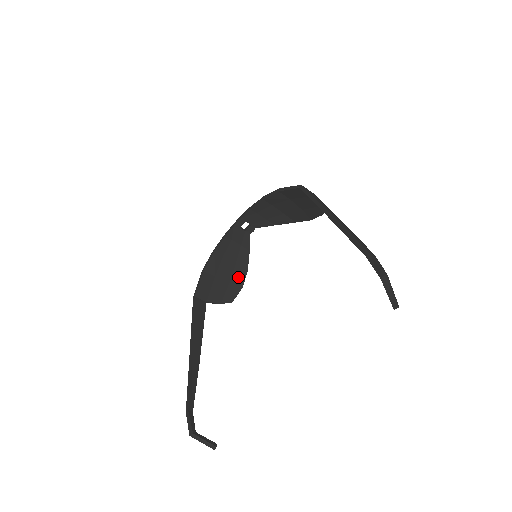
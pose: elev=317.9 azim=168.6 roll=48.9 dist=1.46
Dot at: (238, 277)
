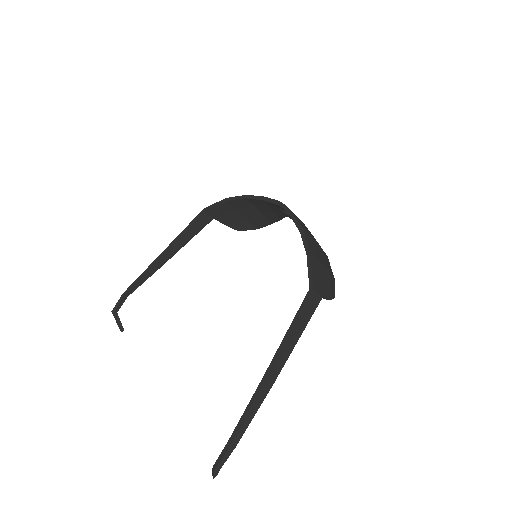
Dot at: (258, 222)
